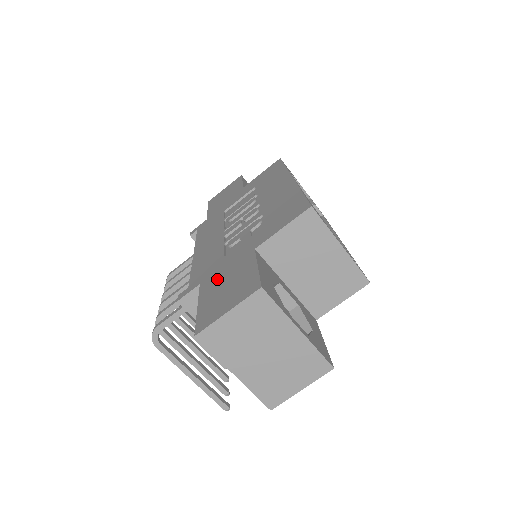
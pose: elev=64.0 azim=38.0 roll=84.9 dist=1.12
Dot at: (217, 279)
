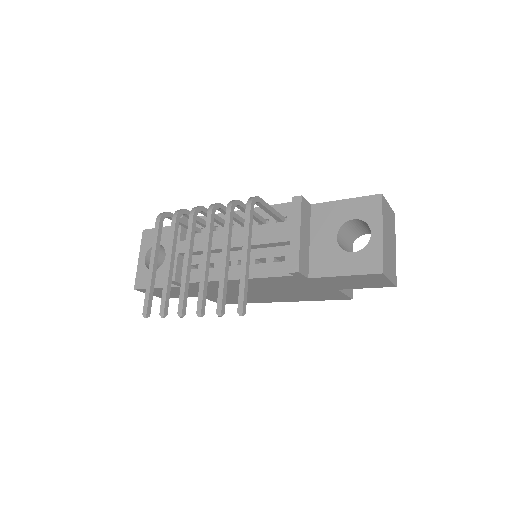
Dot at: occluded
